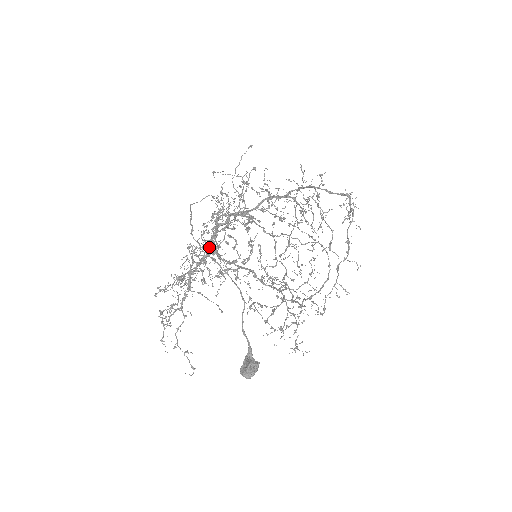
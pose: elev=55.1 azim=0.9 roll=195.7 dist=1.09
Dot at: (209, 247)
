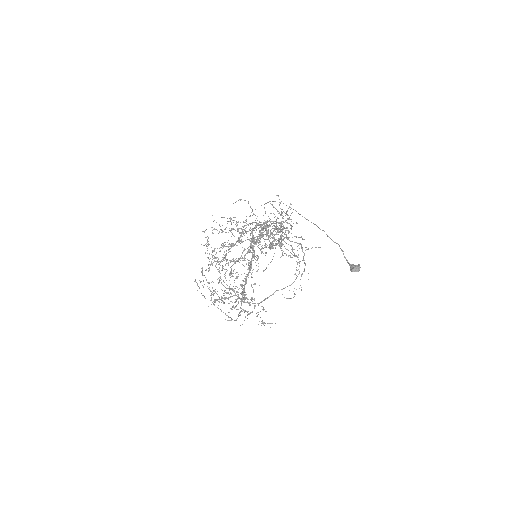
Dot at: occluded
